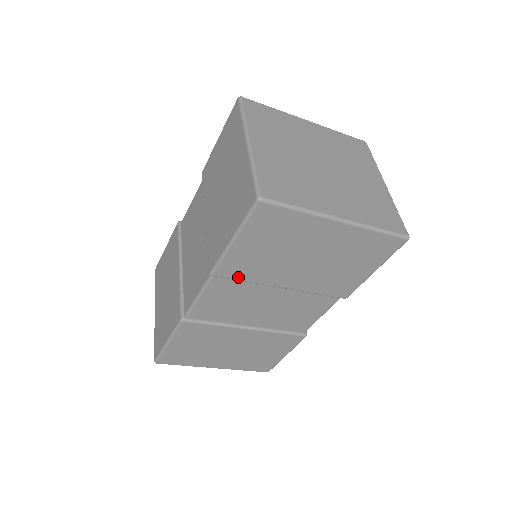
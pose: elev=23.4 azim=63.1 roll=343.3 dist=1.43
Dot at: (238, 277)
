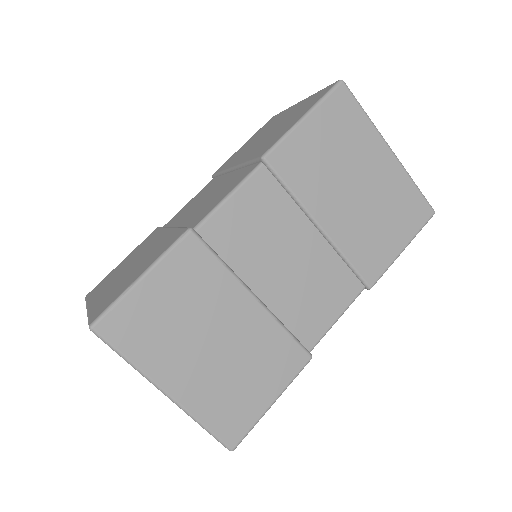
Dot at: (287, 178)
